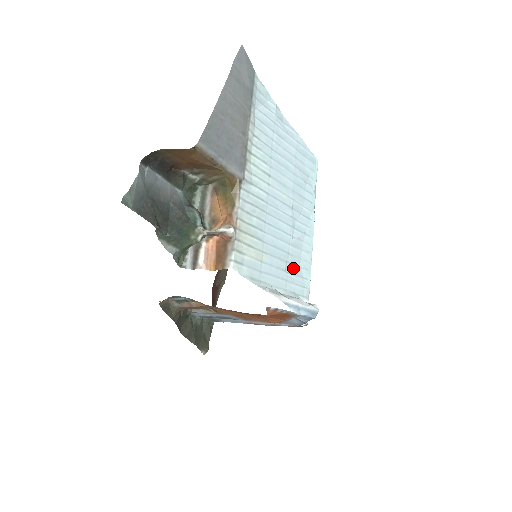
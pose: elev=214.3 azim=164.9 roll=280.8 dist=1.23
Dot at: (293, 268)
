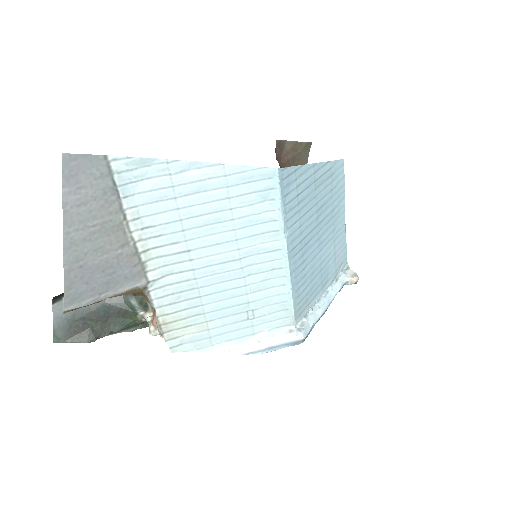
Dot at: (261, 311)
